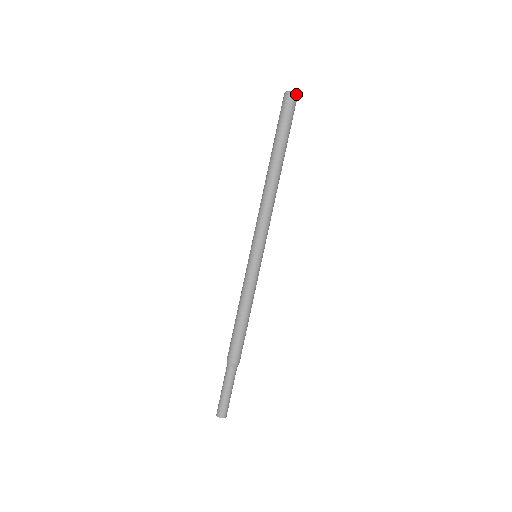
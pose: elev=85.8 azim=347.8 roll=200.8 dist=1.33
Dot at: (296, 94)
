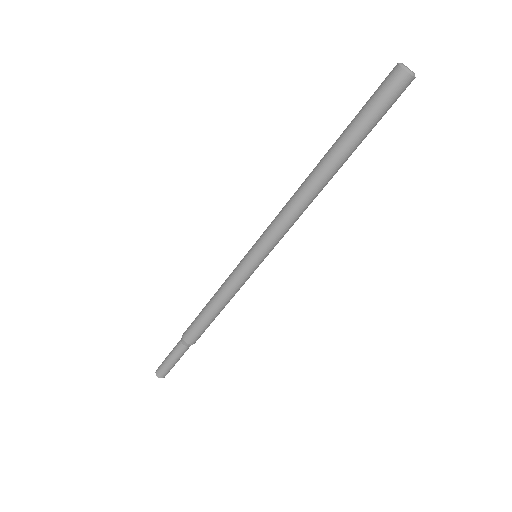
Dot at: (414, 76)
